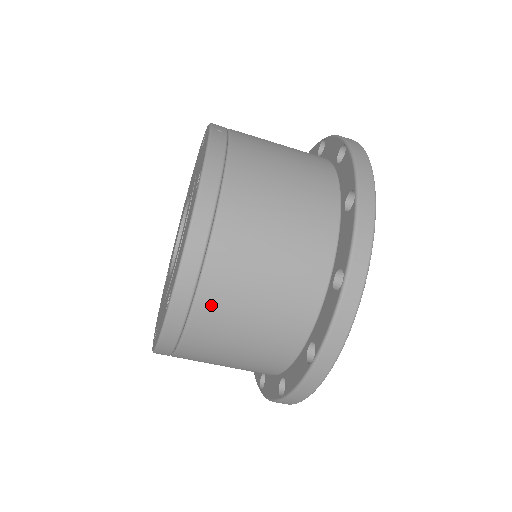
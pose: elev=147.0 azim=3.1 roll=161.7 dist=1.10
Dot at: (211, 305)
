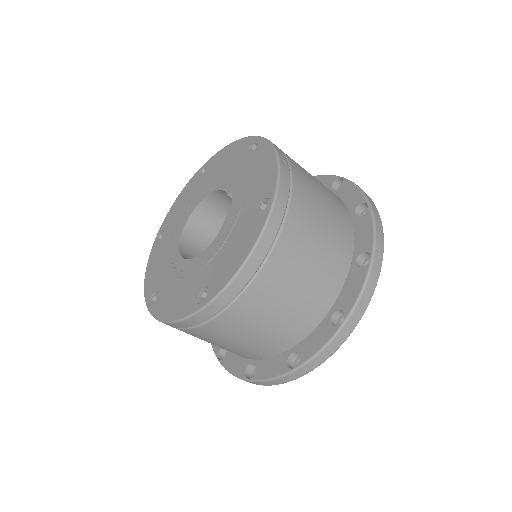
Dot at: (240, 311)
